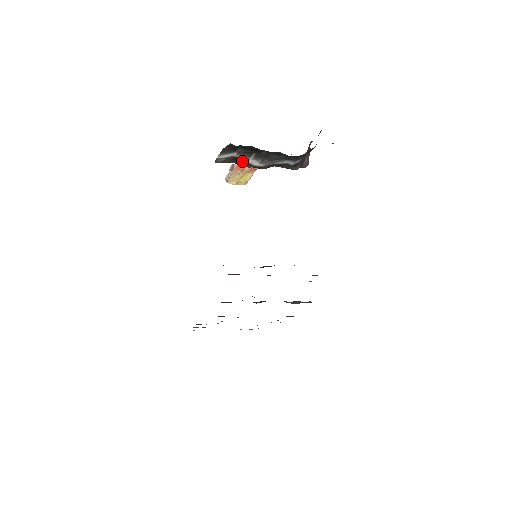
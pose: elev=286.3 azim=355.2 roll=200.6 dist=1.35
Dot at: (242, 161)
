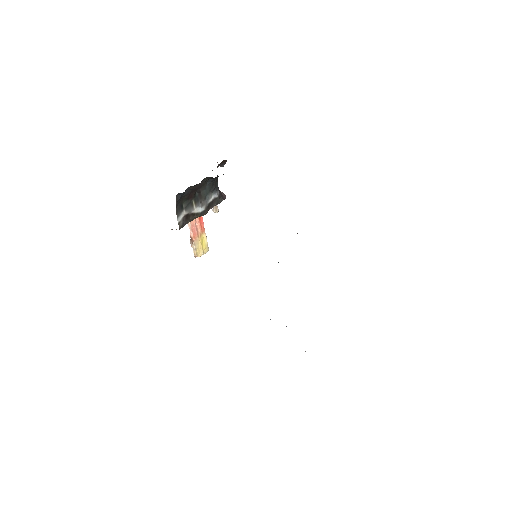
Dot at: (192, 215)
